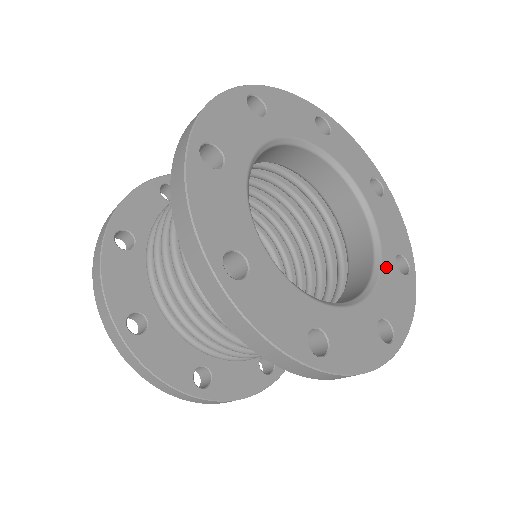
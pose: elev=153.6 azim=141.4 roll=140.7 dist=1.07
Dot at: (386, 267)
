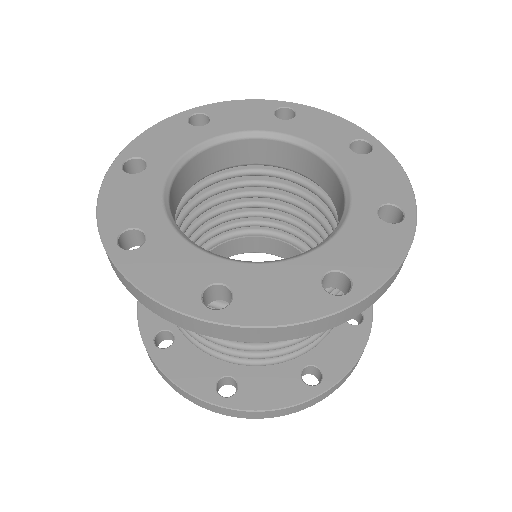
Dot at: (356, 219)
